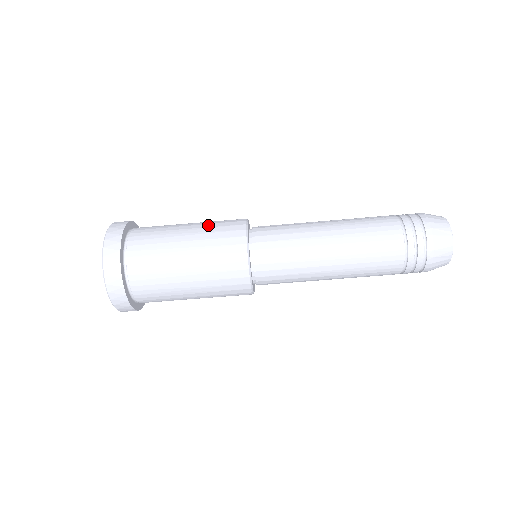
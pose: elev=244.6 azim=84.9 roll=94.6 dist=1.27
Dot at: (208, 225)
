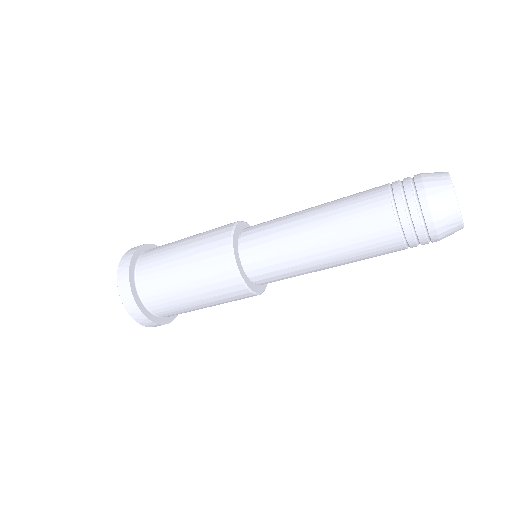
Dot at: (201, 274)
